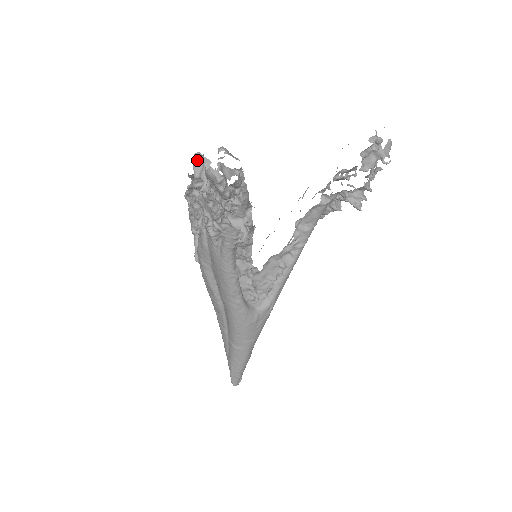
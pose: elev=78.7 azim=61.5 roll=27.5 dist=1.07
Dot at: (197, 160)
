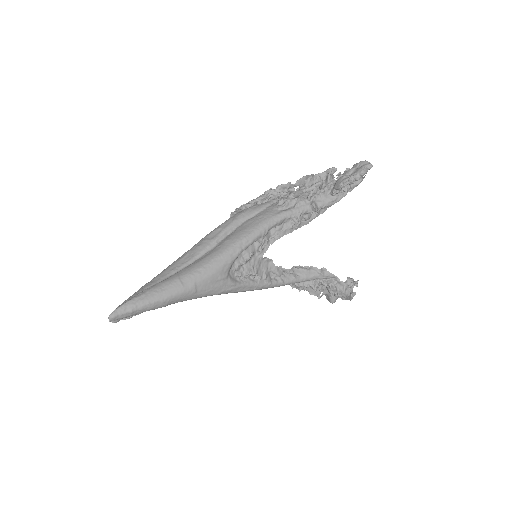
Dot at: (332, 170)
